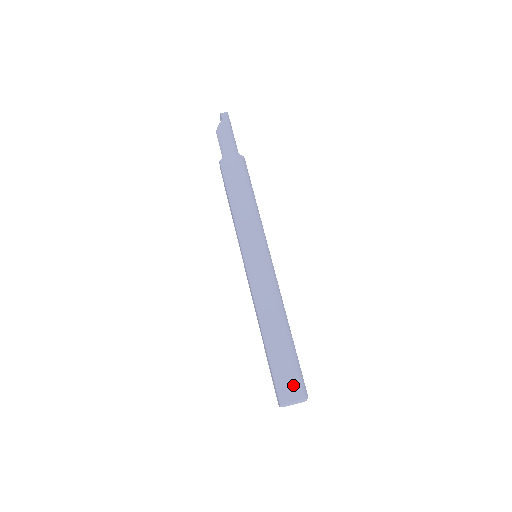
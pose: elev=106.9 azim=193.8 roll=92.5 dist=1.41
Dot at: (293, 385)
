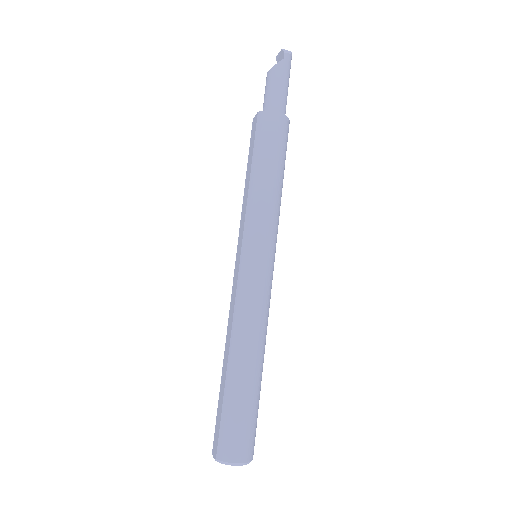
Dot at: (243, 442)
